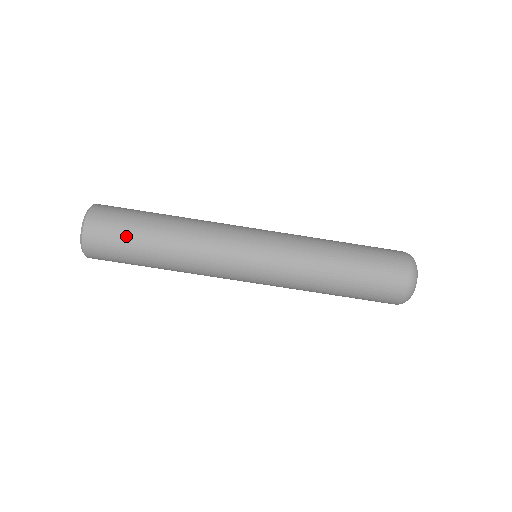
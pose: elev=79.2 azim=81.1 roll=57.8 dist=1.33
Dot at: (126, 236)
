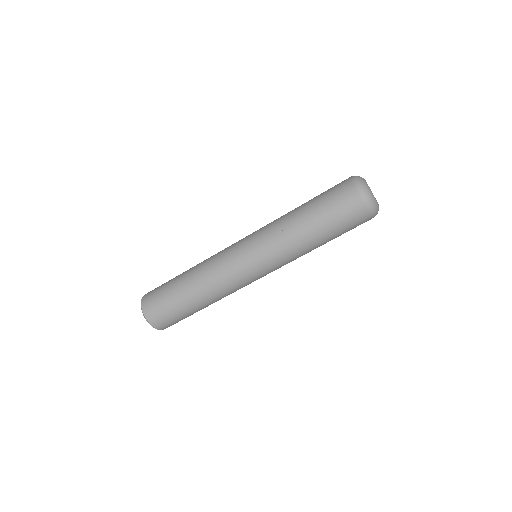
Dot at: (170, 306)
